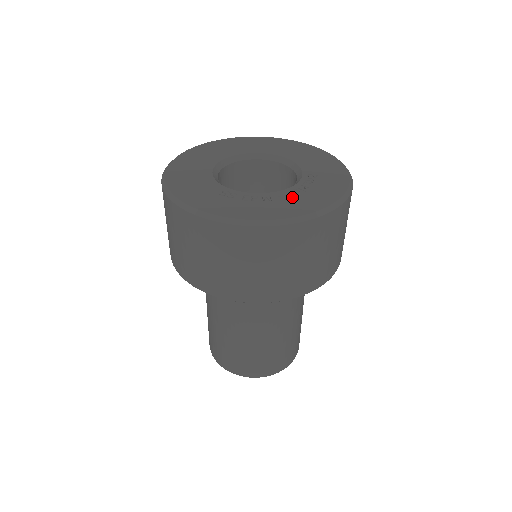
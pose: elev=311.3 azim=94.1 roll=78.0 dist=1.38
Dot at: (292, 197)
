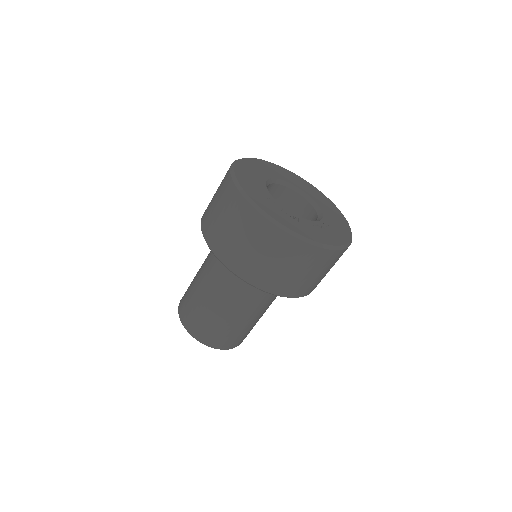
Dot at: (312, 227)
